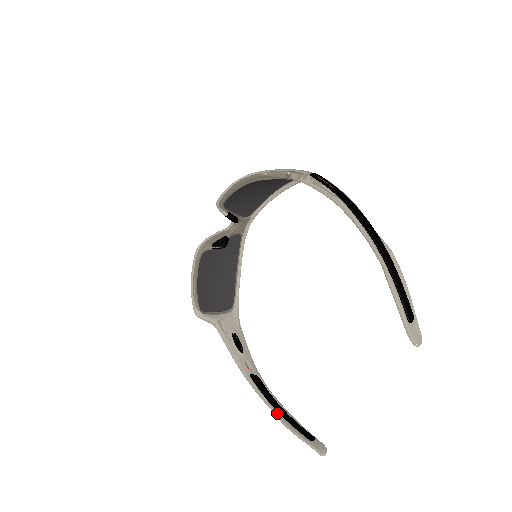
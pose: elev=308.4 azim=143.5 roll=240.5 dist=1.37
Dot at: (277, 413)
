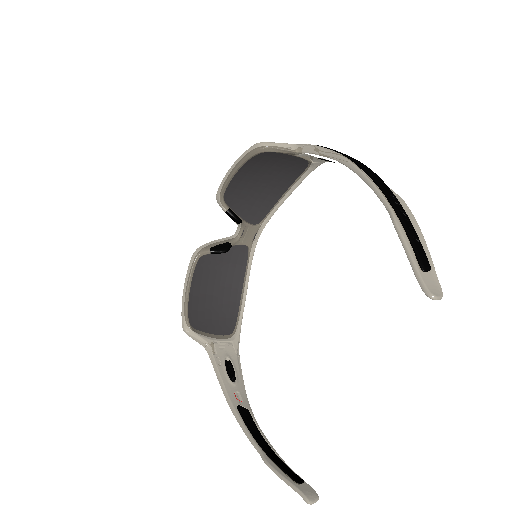
Dot at: (260, 450)
